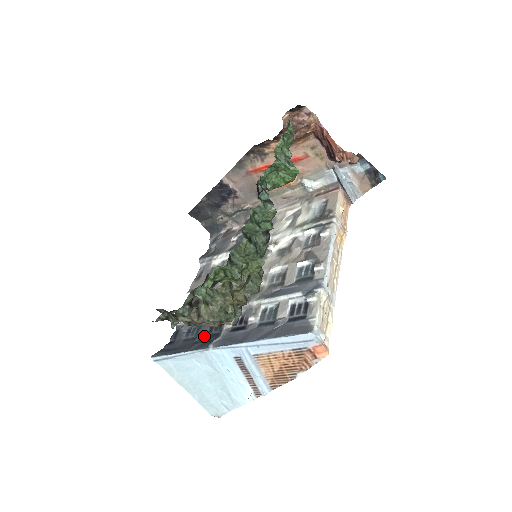
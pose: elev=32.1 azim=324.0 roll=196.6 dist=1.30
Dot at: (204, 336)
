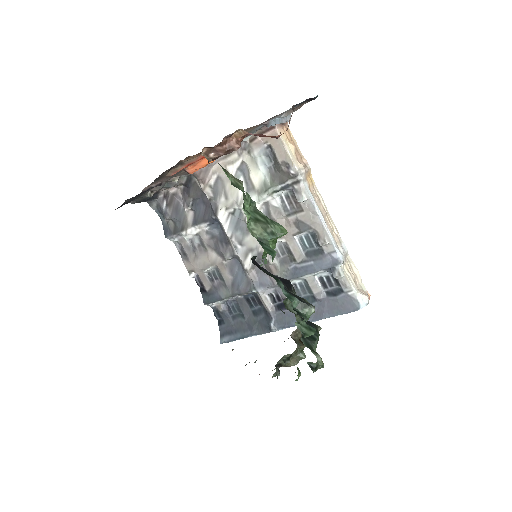
Dot at: (250, 313)
